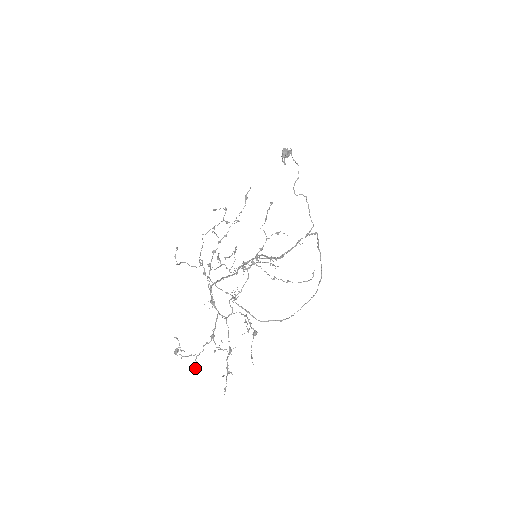
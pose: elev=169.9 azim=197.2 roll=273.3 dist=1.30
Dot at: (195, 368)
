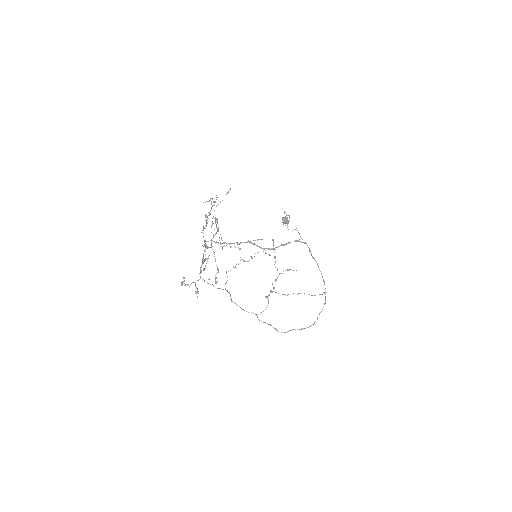
Dot at: (195, 293)
